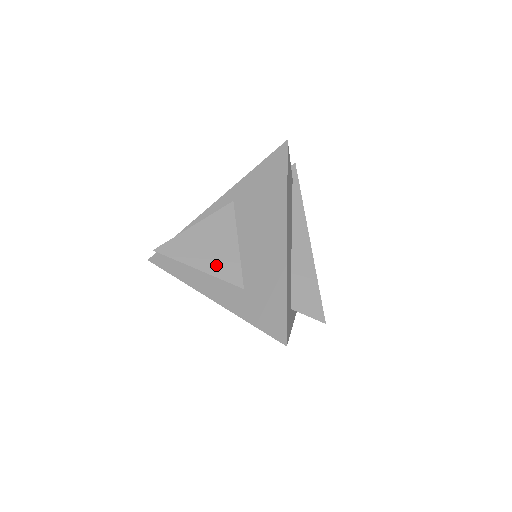
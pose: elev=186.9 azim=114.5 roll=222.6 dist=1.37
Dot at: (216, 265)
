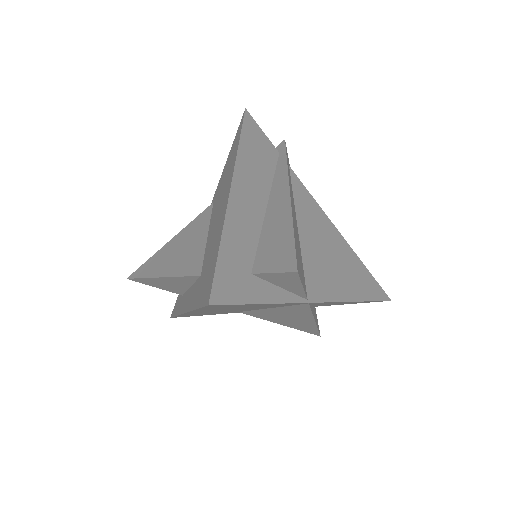
Dot at: (179, 265)
